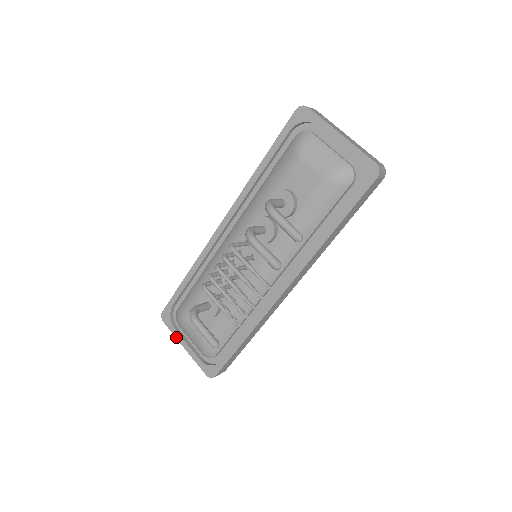
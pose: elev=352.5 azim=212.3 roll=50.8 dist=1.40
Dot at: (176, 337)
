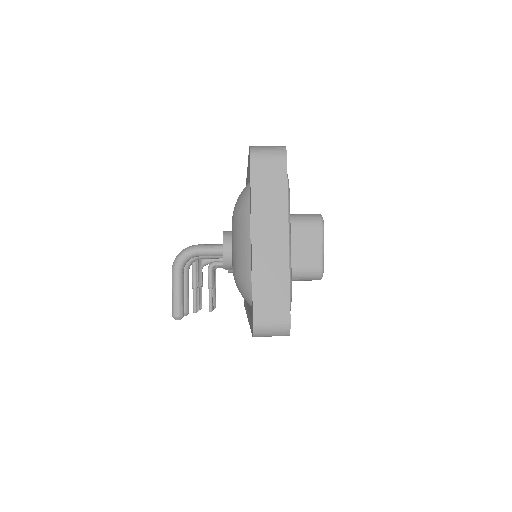
Dot at: occluded
